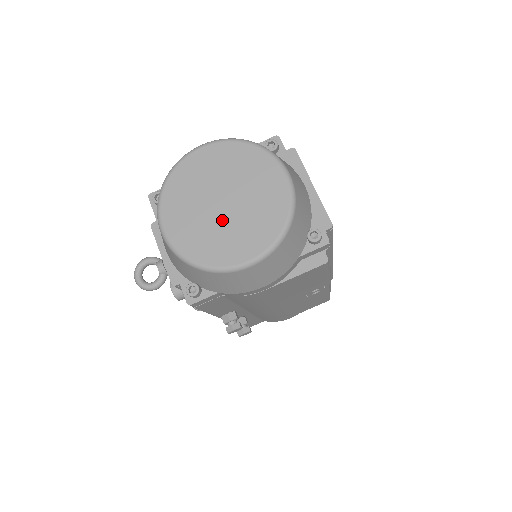
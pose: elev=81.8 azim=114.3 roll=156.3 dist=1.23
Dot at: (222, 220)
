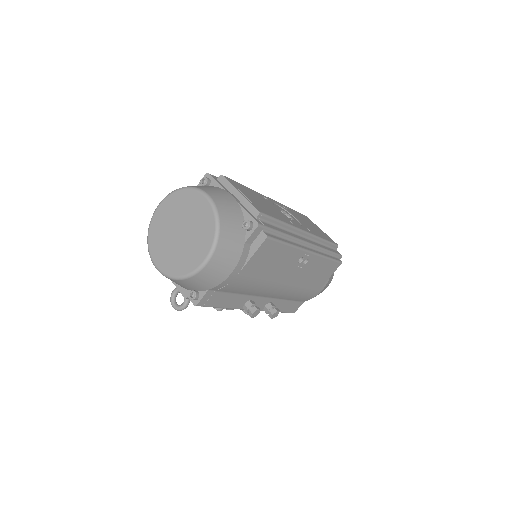
Dot at: (183, 244)
